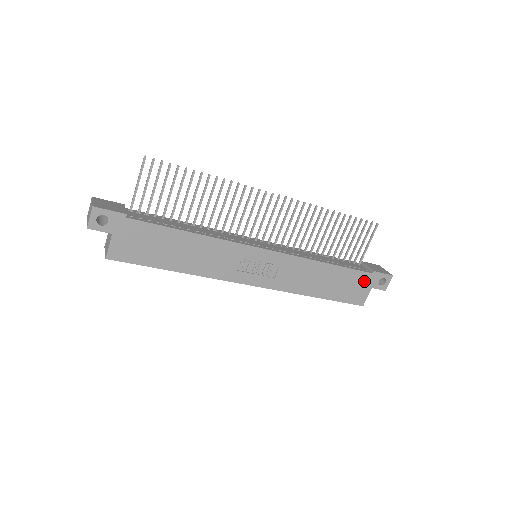
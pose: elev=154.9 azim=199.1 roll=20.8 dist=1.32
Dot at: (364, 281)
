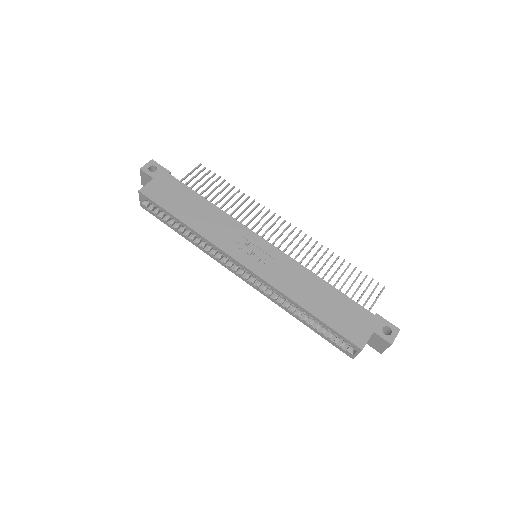
Dot at: (364, 319)
